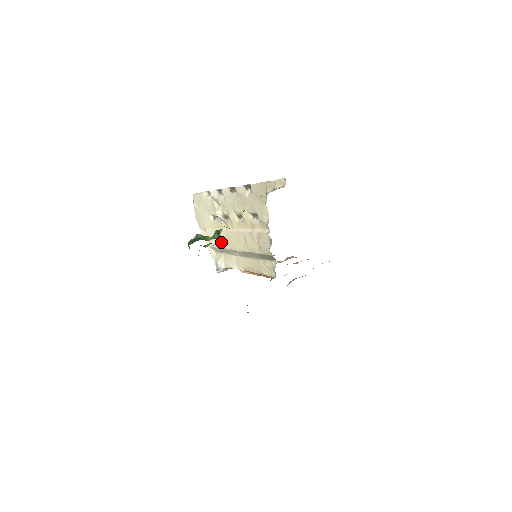
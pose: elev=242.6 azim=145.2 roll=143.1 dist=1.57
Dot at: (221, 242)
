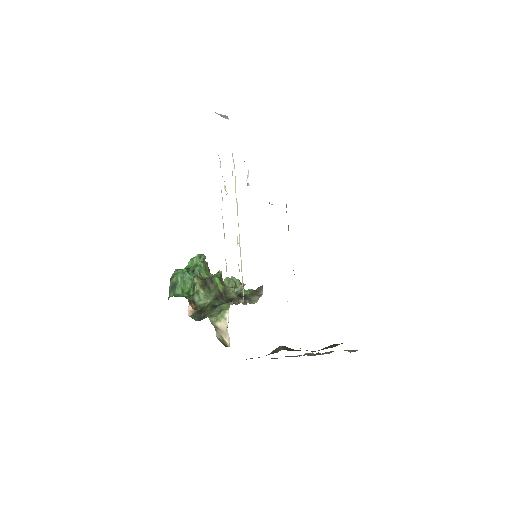
Dot at: occluded
